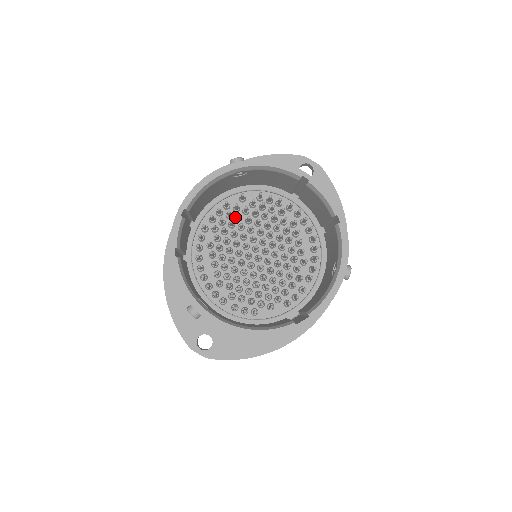
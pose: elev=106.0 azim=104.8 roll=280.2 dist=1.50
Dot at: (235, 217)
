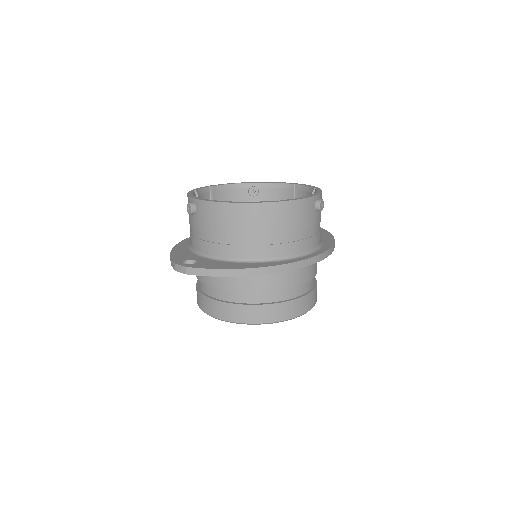
Dot at: occluded
